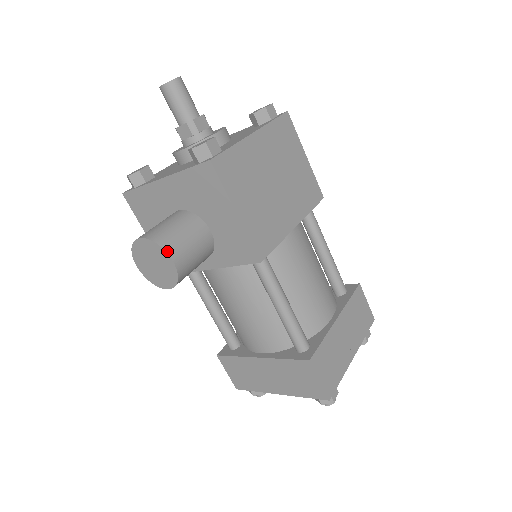
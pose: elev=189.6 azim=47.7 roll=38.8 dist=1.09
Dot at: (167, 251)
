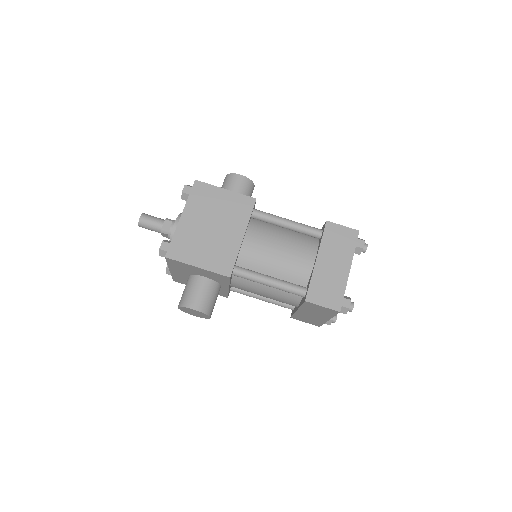
Dot at: (187, 307)
